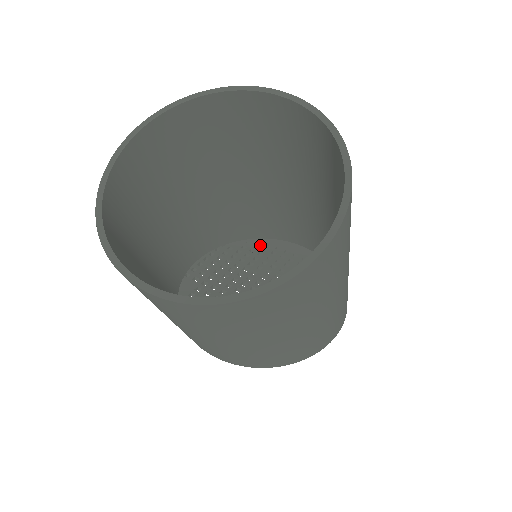
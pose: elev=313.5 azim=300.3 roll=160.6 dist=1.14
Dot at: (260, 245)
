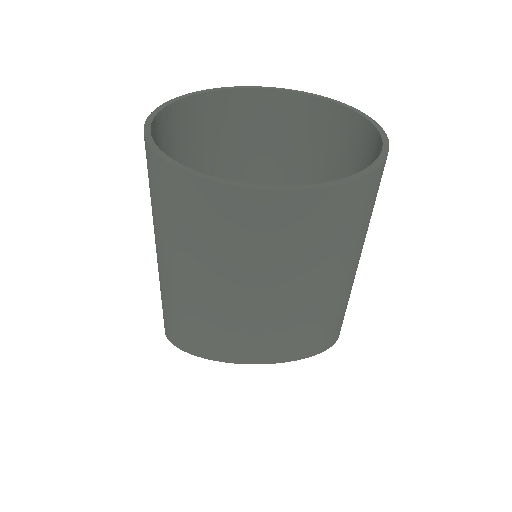
Dot at: occluded
